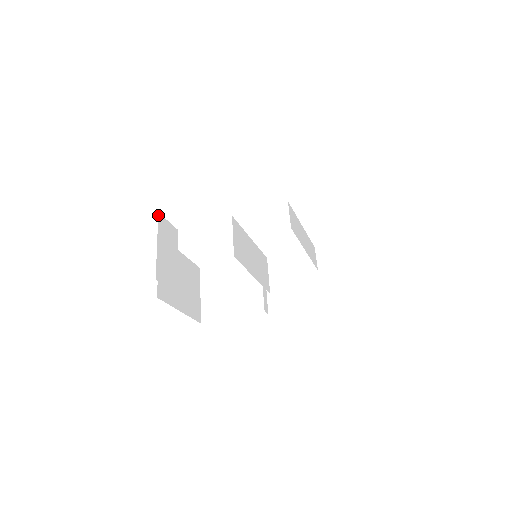
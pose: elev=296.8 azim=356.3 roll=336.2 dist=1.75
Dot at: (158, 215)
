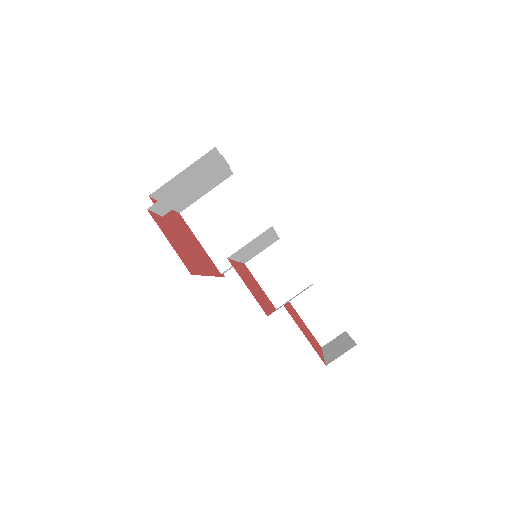
Dot at: (219, 156)
